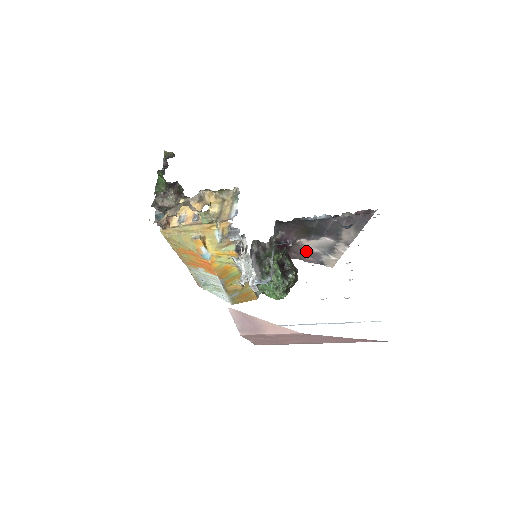
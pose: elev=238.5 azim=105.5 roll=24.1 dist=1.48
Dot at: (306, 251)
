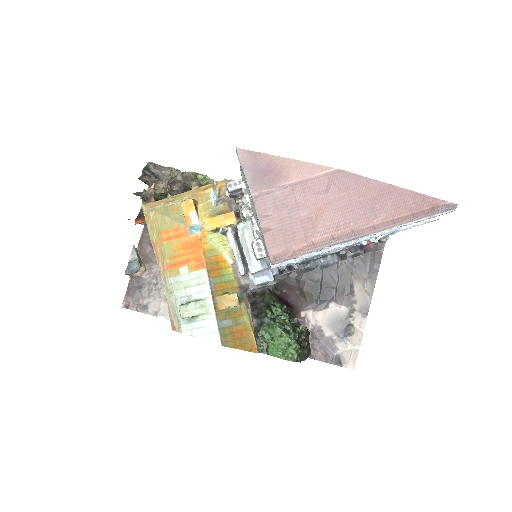
Dot at: (314, 336)
